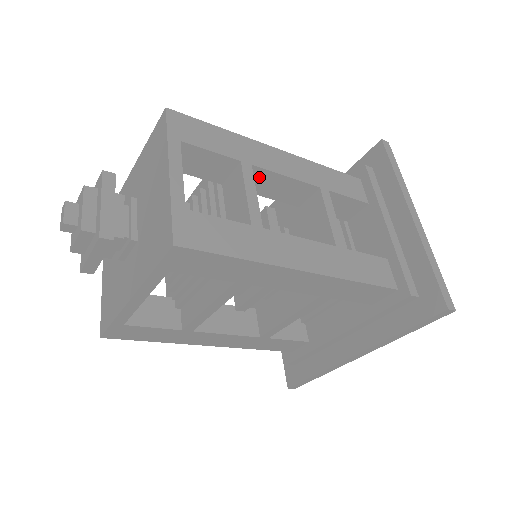
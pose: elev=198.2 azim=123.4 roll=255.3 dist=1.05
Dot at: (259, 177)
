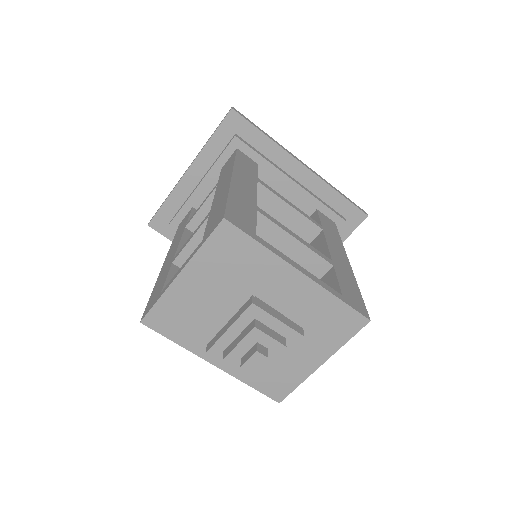
Dot at: occluded
